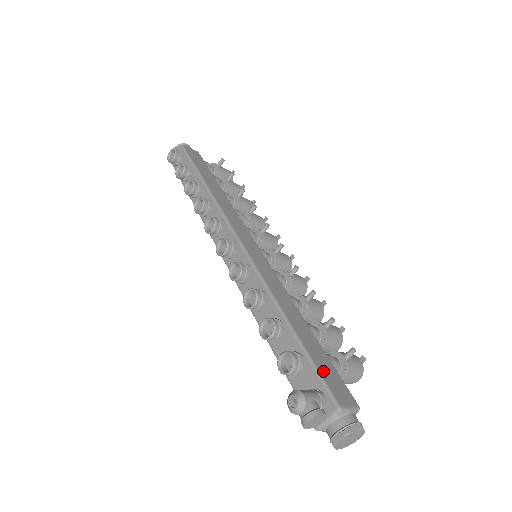
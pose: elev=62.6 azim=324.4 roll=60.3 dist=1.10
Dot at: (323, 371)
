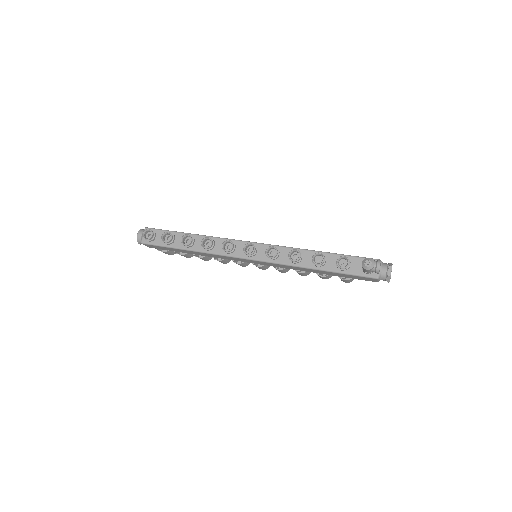
Dot at: (358, 257)
